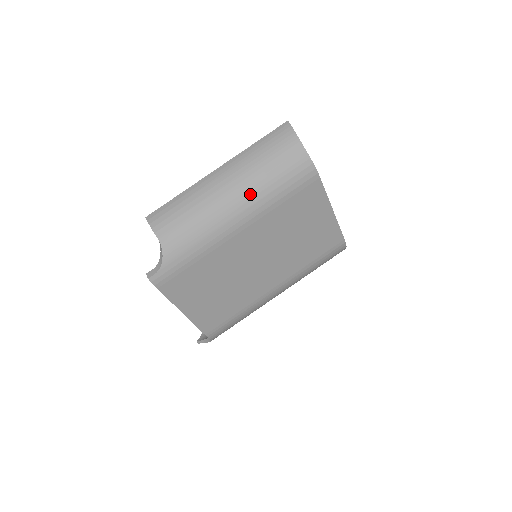
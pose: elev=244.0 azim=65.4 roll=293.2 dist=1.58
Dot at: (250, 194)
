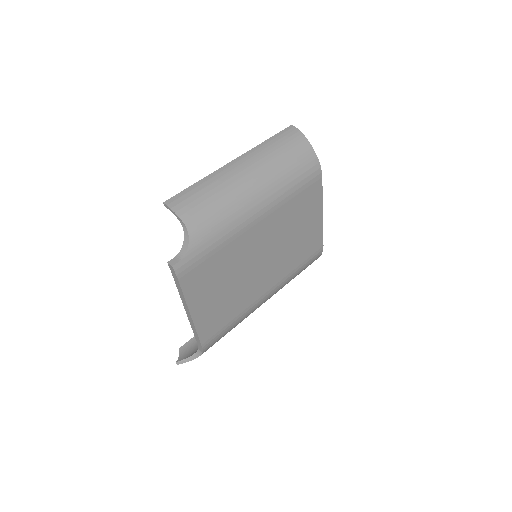
Dot at: (270, 184)
